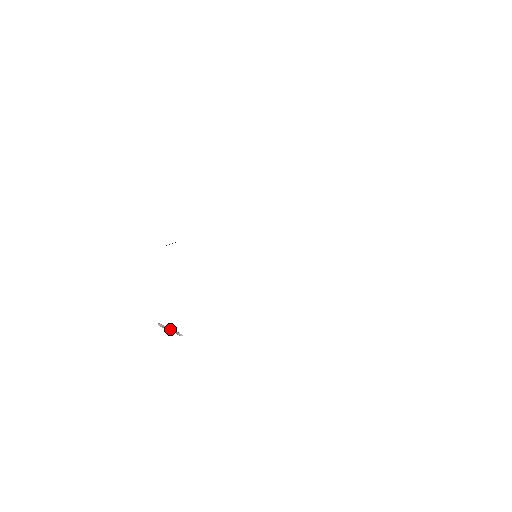
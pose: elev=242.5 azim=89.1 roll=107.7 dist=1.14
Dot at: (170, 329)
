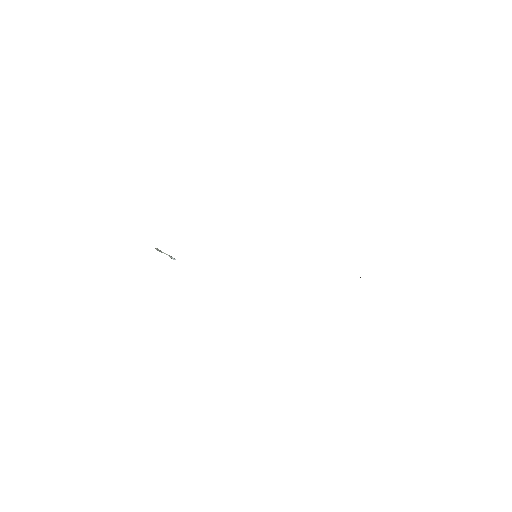
Dot at: occluded
